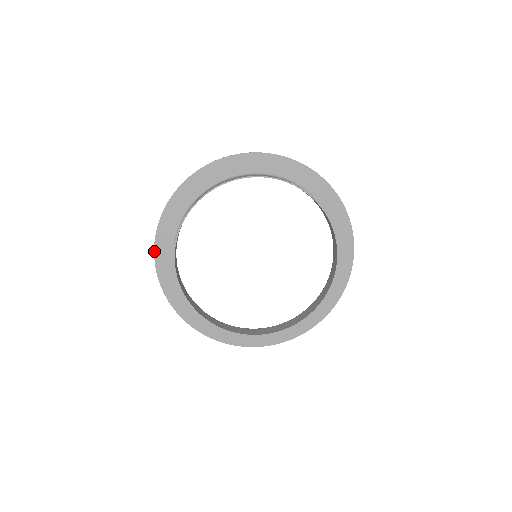
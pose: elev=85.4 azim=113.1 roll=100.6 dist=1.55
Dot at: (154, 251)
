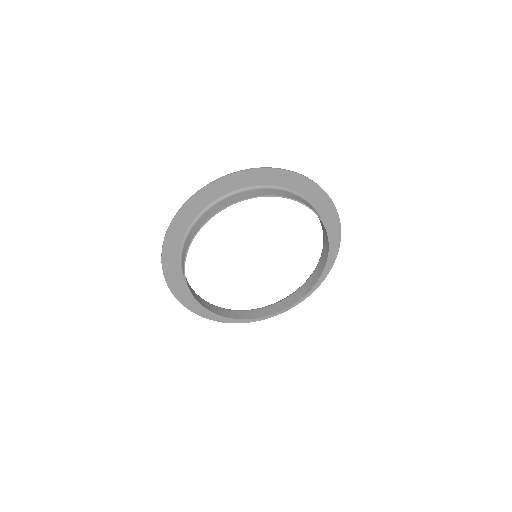
Dot at: (162, 254)
